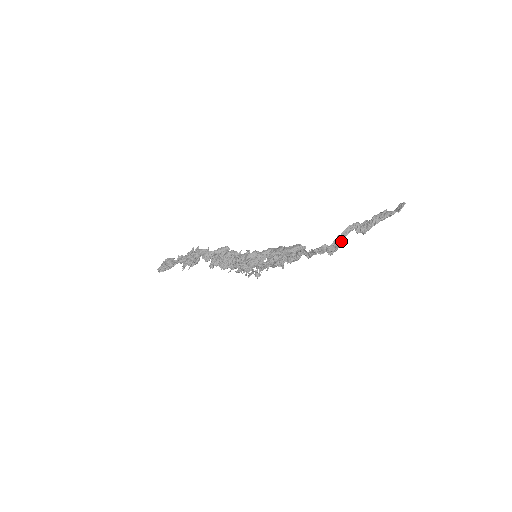
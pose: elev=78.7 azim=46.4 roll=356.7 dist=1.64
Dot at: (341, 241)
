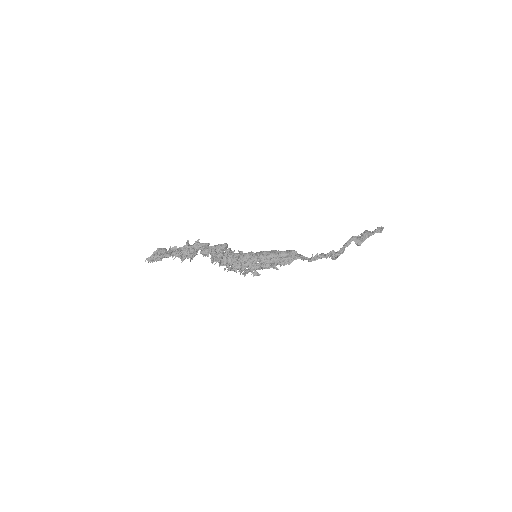
Dot at: occluded
